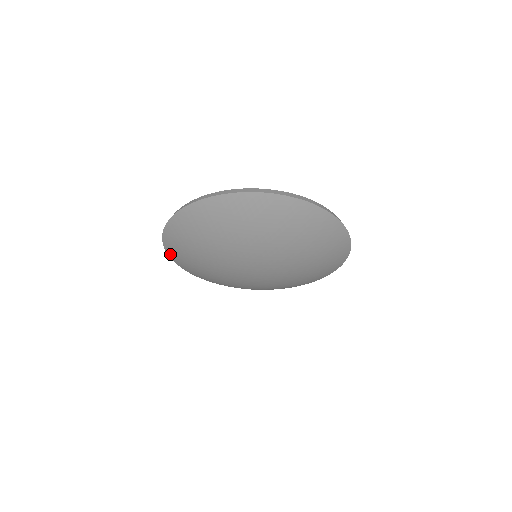
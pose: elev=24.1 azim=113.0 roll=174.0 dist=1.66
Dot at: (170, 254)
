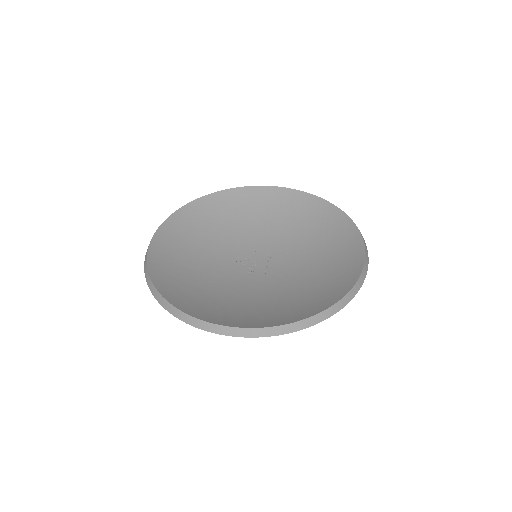
Dot at: occluded
